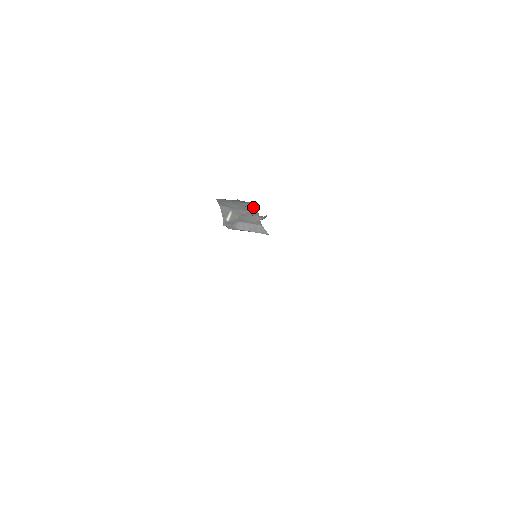
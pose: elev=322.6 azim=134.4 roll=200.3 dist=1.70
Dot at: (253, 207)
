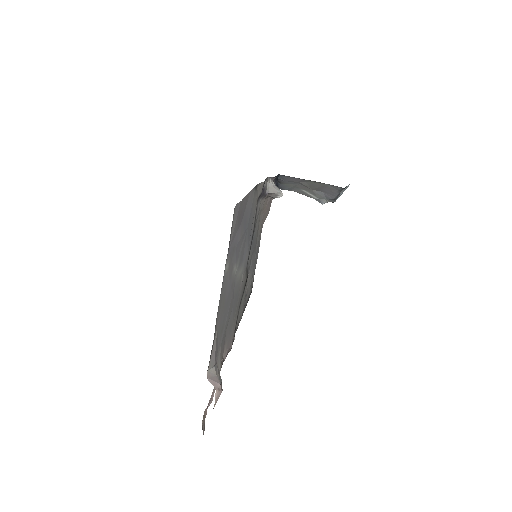
Dot at: (289, 177)
